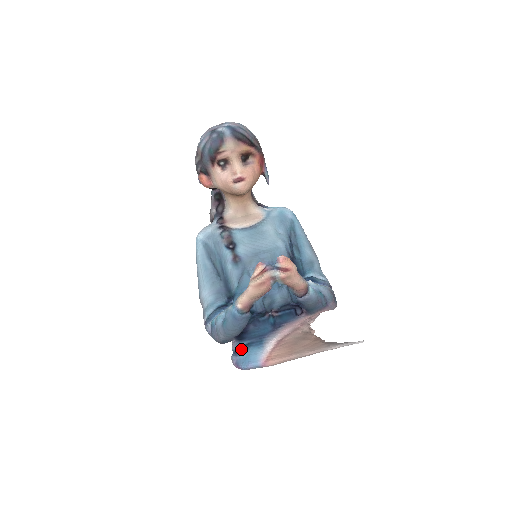
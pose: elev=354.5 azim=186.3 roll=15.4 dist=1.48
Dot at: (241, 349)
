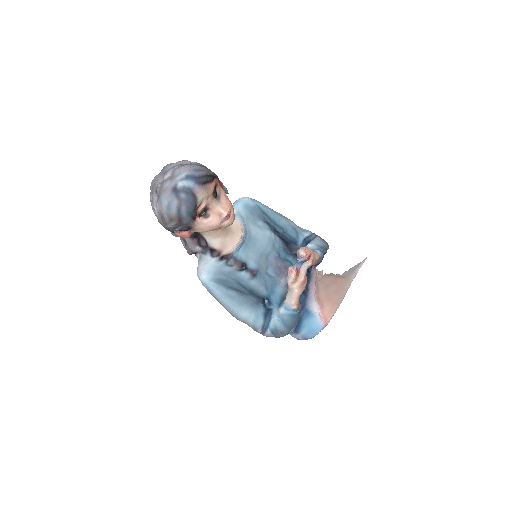
Dot at: (298, 327)
